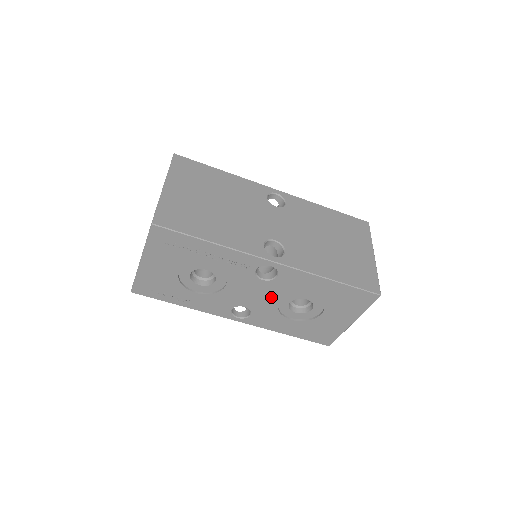
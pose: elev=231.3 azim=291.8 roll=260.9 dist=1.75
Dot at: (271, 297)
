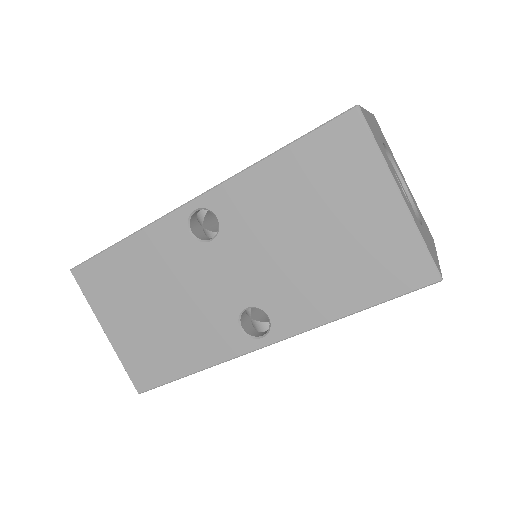
Dot at: occluded
